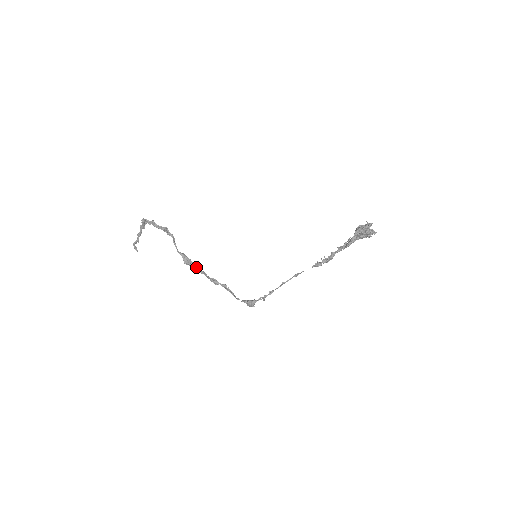
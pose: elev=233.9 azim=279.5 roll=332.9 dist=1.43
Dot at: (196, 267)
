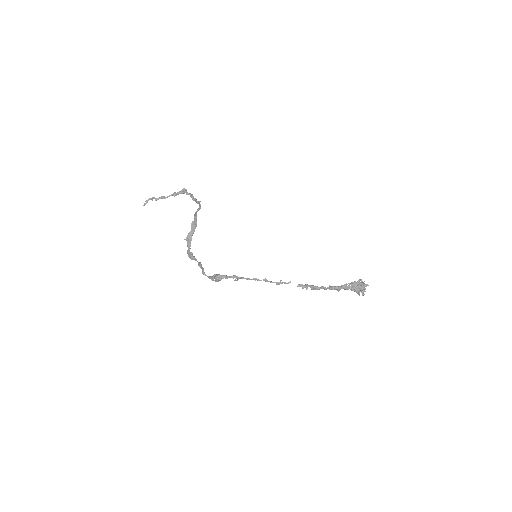
Dot at: (192, 235)
